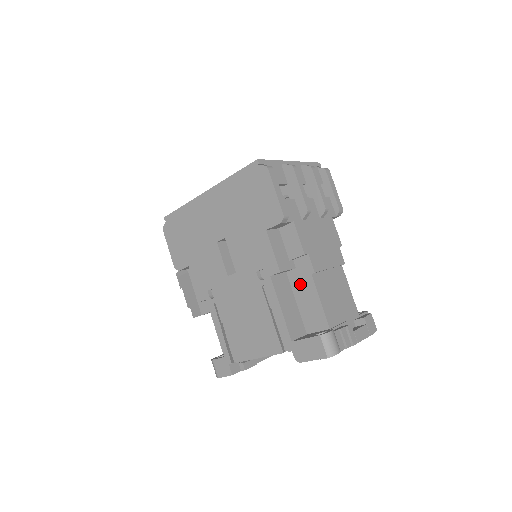
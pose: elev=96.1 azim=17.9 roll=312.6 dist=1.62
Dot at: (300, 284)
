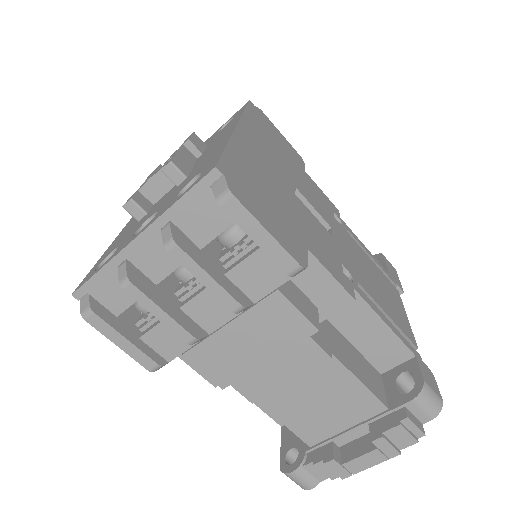
Dot at: occluded
